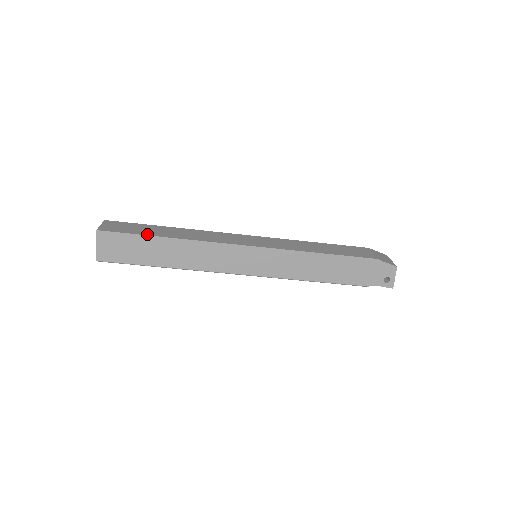
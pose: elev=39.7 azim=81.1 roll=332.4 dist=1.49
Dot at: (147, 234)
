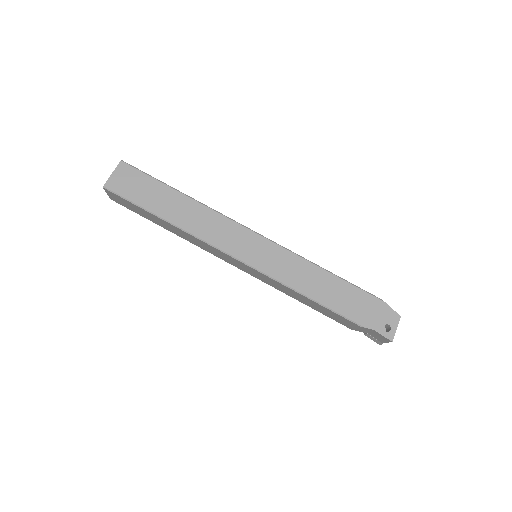
Dot at: (165, 183)
